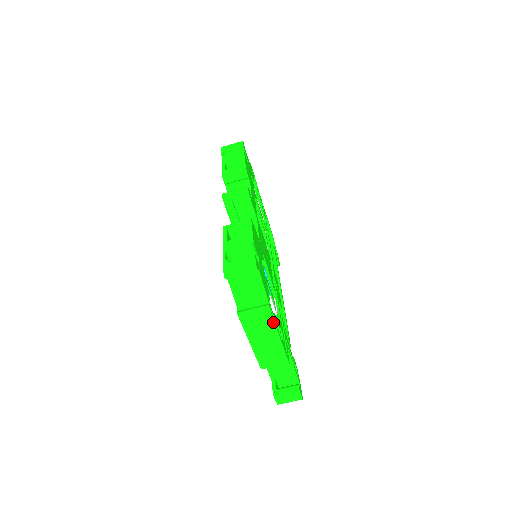
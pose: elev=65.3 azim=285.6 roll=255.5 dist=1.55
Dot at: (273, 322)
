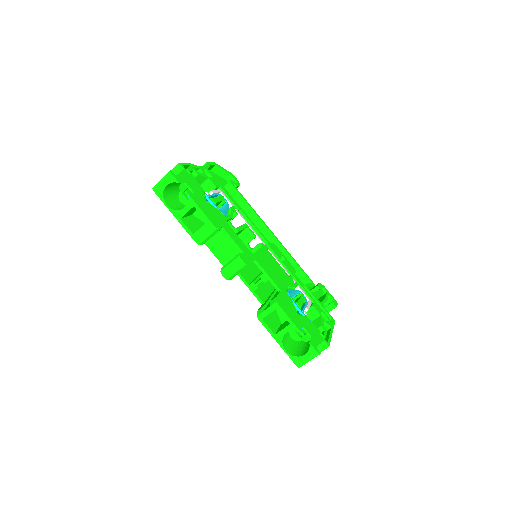
Dot at: (330, 341)
